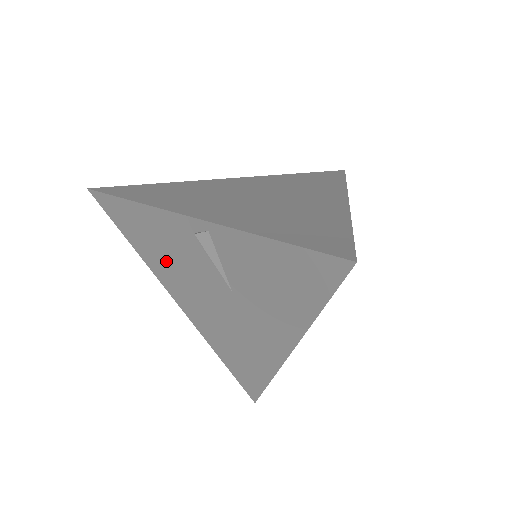
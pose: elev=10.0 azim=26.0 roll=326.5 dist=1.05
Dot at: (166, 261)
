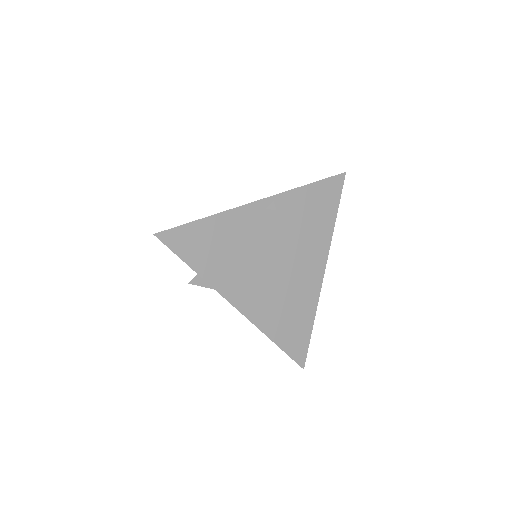
Dot at: (232, 261)
